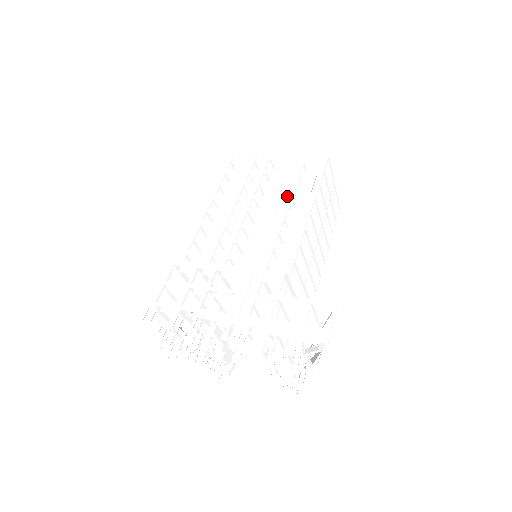
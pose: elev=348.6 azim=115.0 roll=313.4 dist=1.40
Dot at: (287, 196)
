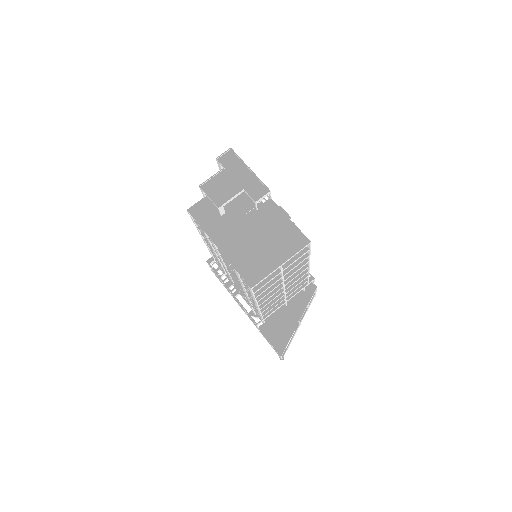
Dot at: occluded
